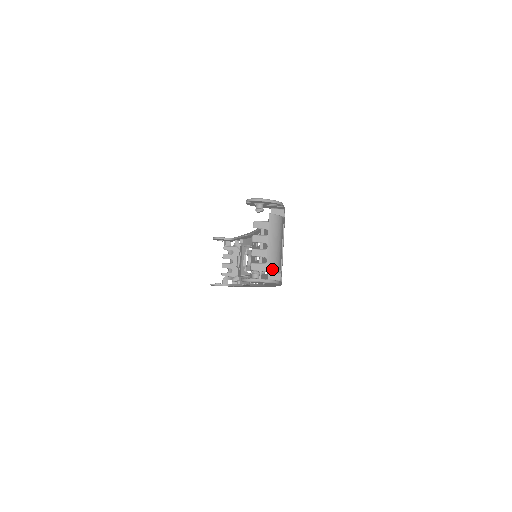
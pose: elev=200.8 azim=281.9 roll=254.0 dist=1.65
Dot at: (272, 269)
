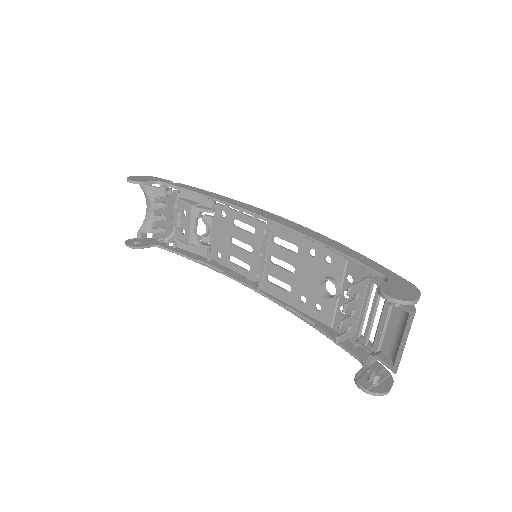
Dot at: (385, 361)
